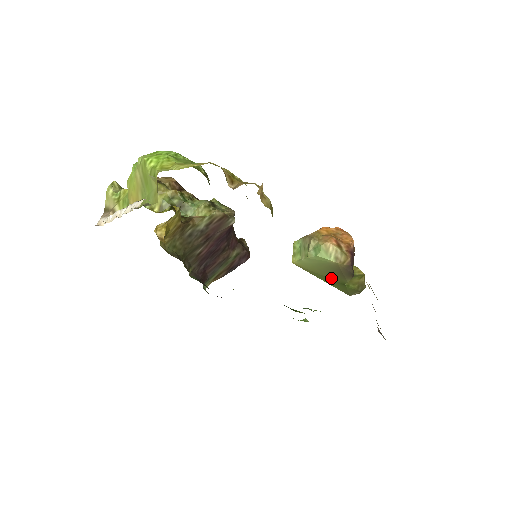
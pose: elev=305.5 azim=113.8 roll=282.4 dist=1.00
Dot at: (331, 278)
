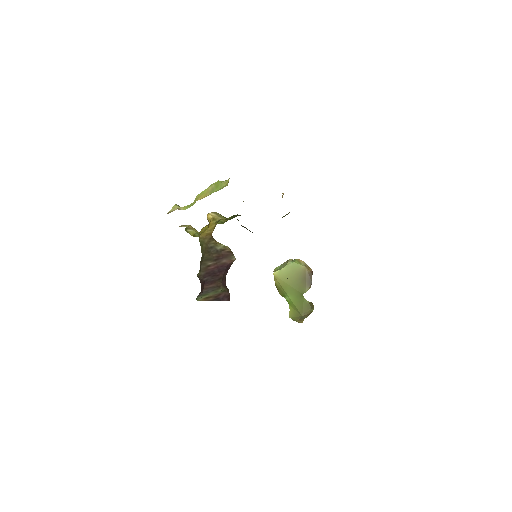
Dot at: (296, 288)
